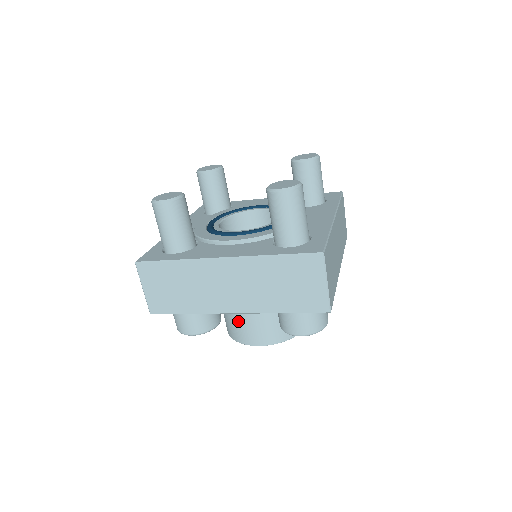
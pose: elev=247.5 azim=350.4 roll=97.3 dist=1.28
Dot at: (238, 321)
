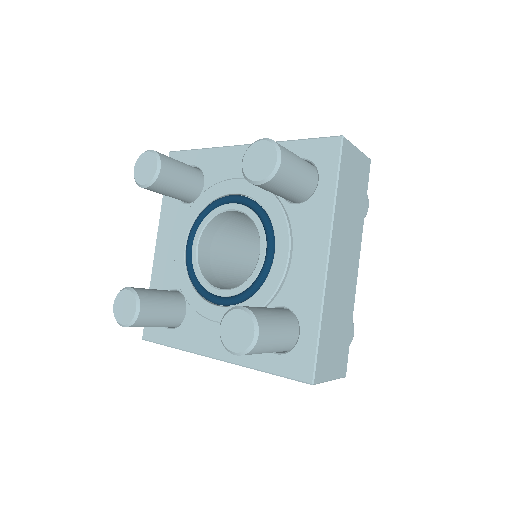
Dot at: occluded
